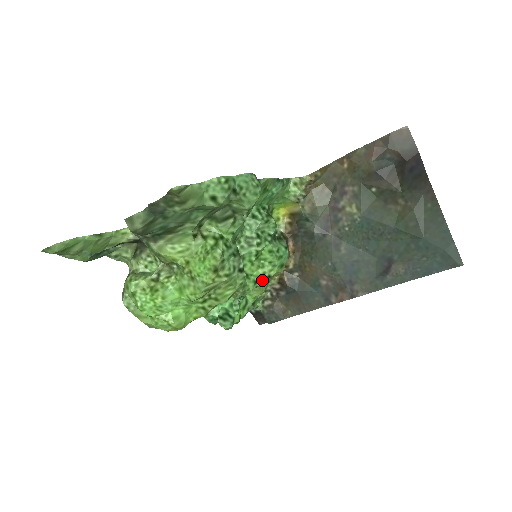
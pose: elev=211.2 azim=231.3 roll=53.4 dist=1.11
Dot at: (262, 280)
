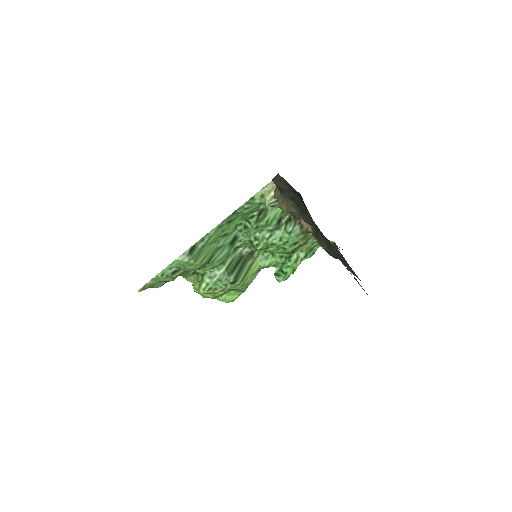
Dot at: (286, 254)
